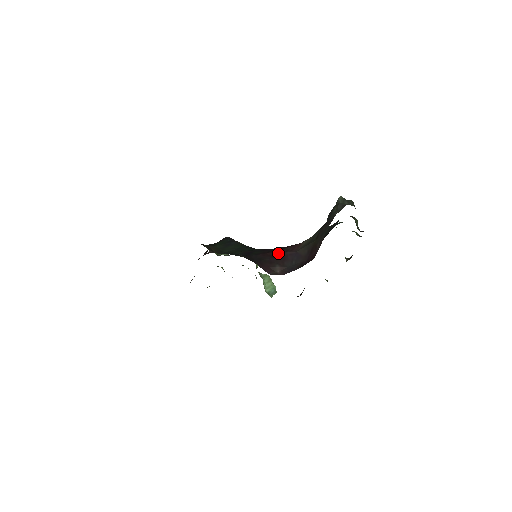
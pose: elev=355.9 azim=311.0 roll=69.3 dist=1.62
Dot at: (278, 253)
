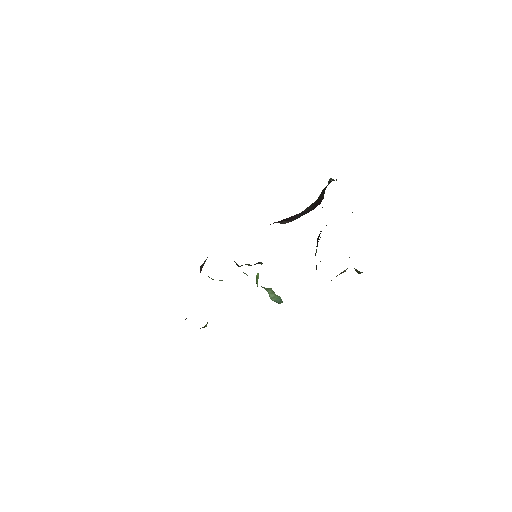
Dot at: (281, 220)
